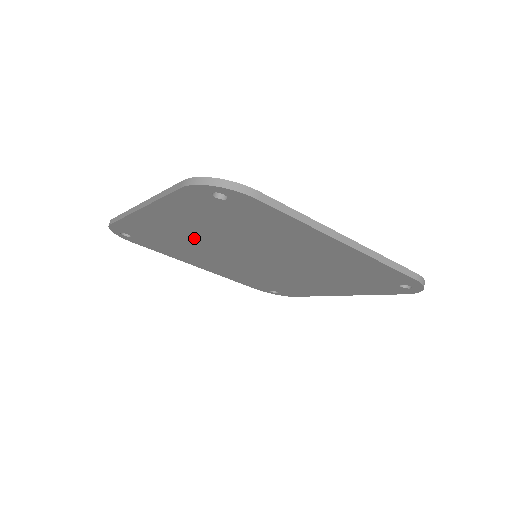
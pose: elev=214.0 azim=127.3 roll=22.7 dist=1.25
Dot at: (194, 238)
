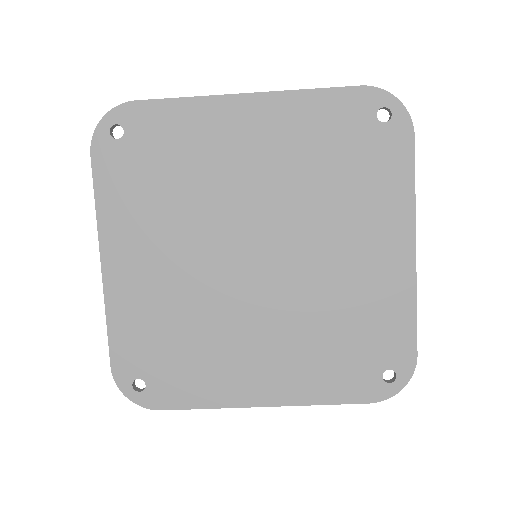
Dot at: (231, 178)
